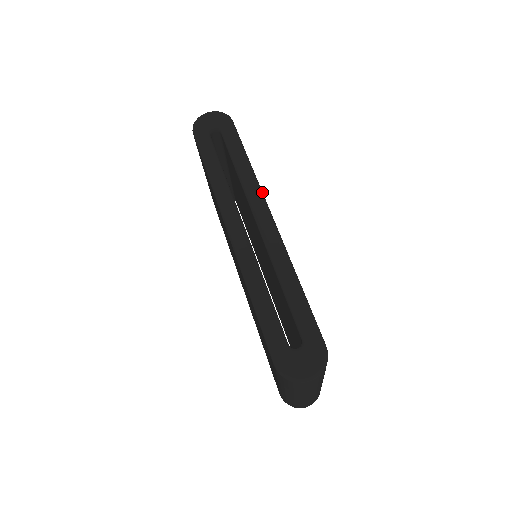
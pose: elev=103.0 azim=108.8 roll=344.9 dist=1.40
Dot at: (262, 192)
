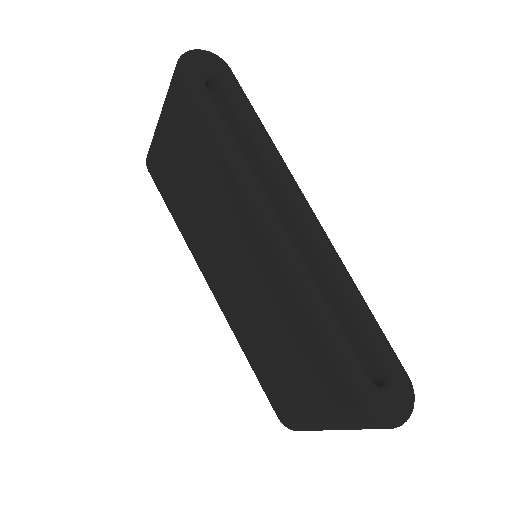
Dot at: (294, 179)
